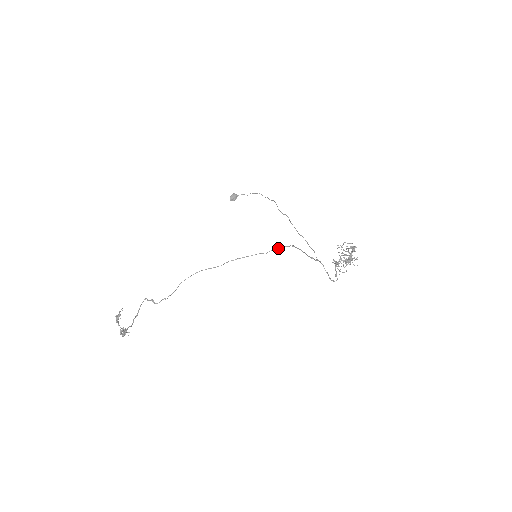
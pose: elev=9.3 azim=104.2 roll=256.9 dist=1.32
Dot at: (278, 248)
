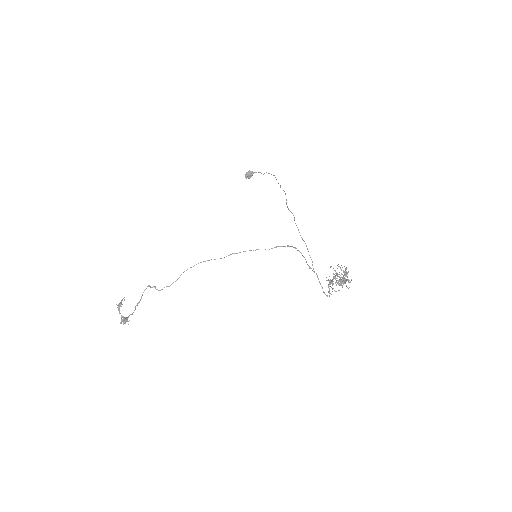
Dot at: (281, 246)
